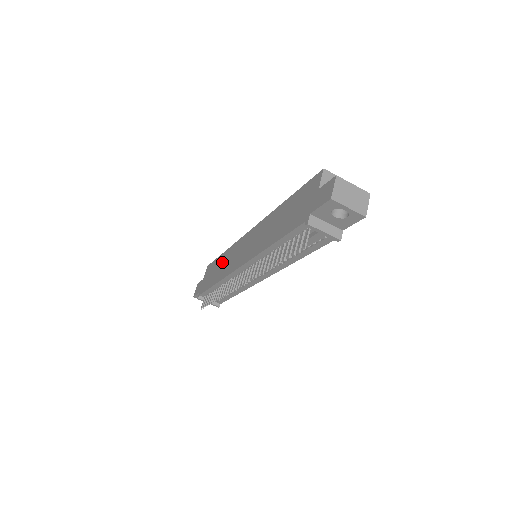
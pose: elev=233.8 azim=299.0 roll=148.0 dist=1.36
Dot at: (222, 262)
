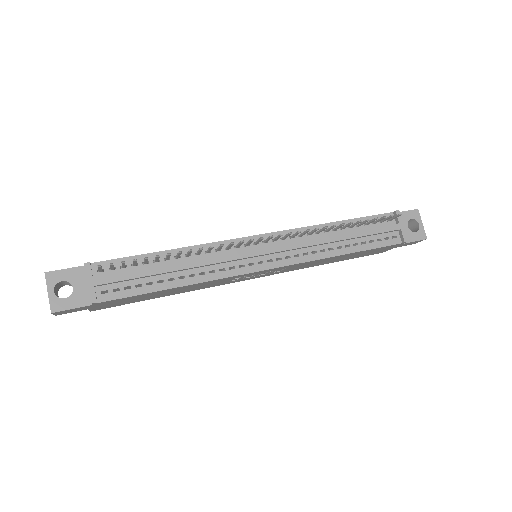
Dot at: occluded
